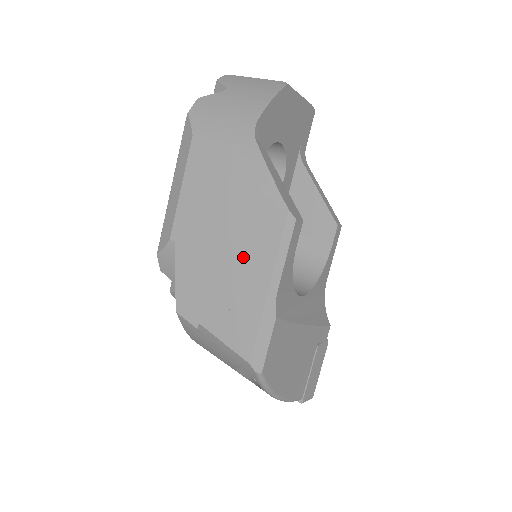
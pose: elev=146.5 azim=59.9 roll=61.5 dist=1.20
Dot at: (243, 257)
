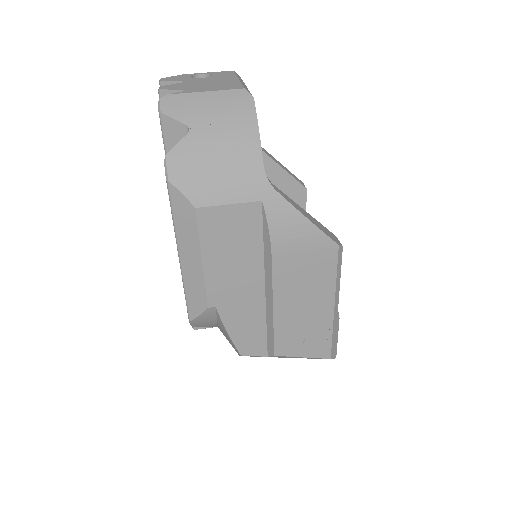
Dot at: (303, 295)
